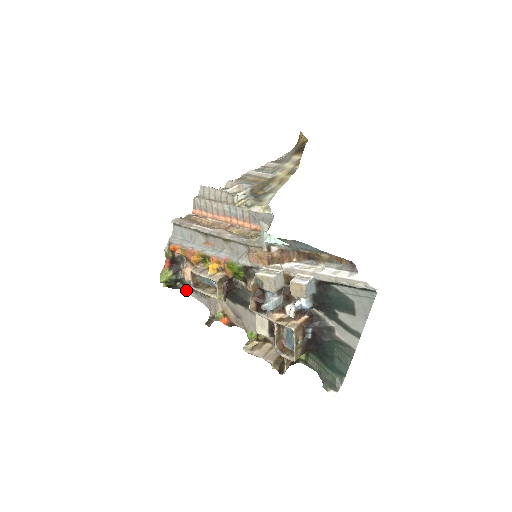
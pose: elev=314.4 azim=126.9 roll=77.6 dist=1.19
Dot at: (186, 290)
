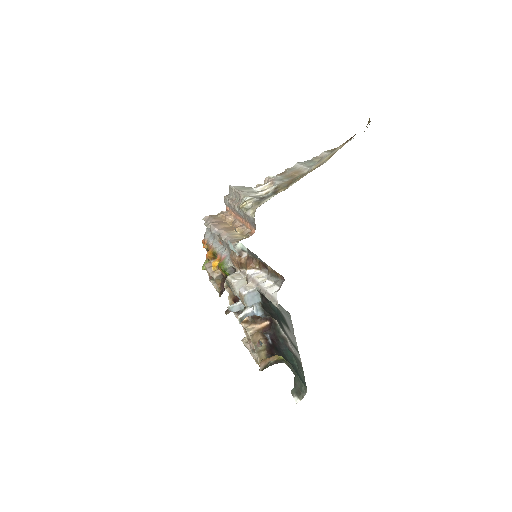
Dot at: occluded
